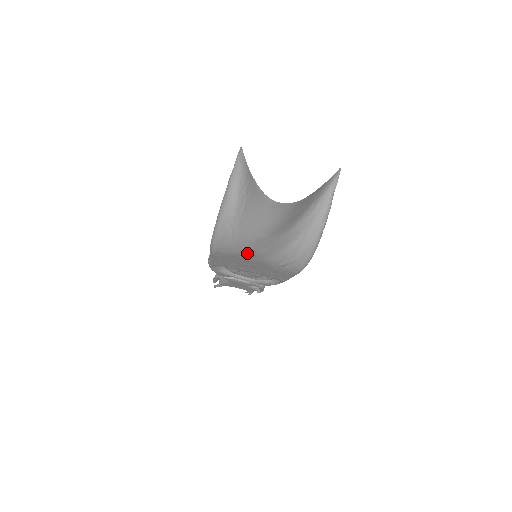
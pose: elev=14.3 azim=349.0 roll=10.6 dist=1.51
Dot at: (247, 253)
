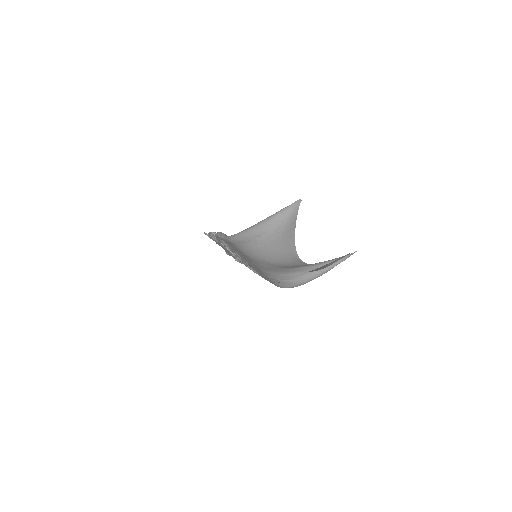
Dot at: (253, 260)
